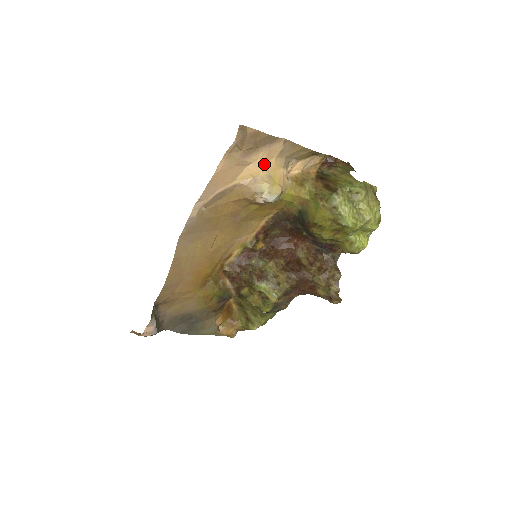
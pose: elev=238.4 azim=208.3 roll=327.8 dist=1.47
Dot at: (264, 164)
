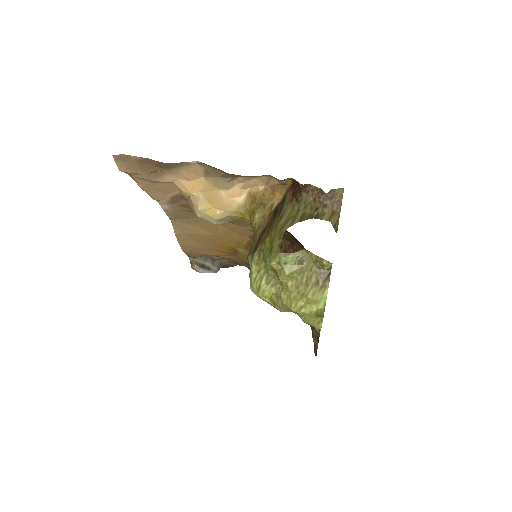
Dot at: (190, 183)
